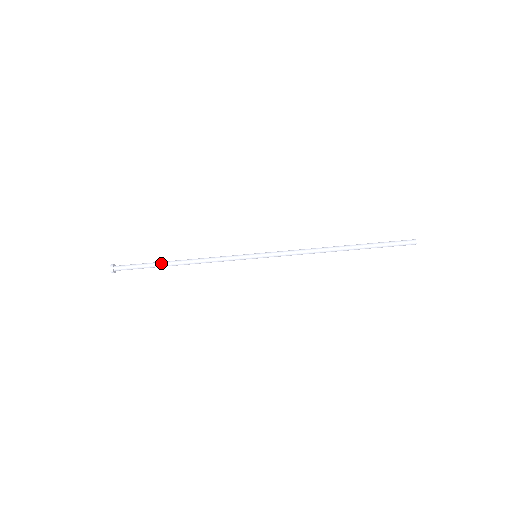
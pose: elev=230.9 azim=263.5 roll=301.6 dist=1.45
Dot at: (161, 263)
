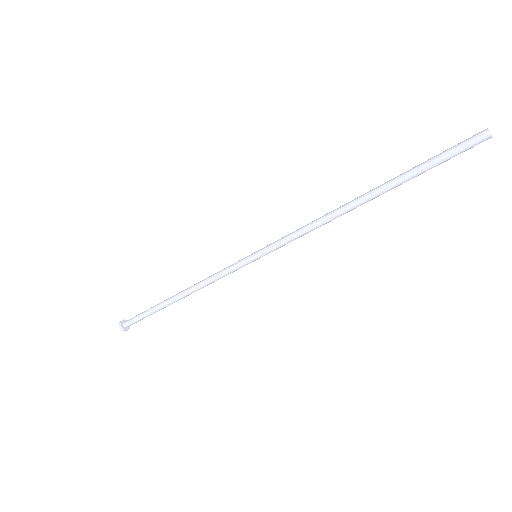
Dot at: (162, 302)
